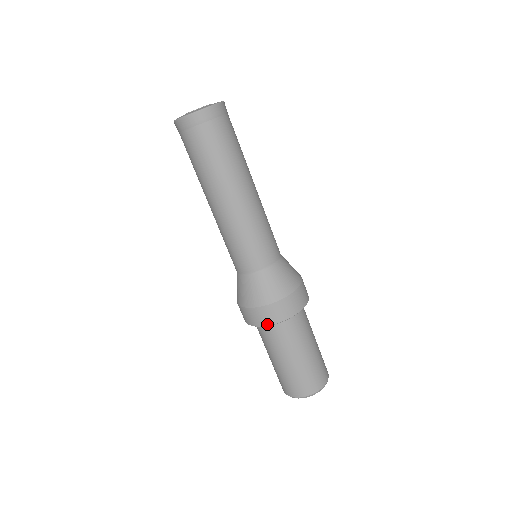
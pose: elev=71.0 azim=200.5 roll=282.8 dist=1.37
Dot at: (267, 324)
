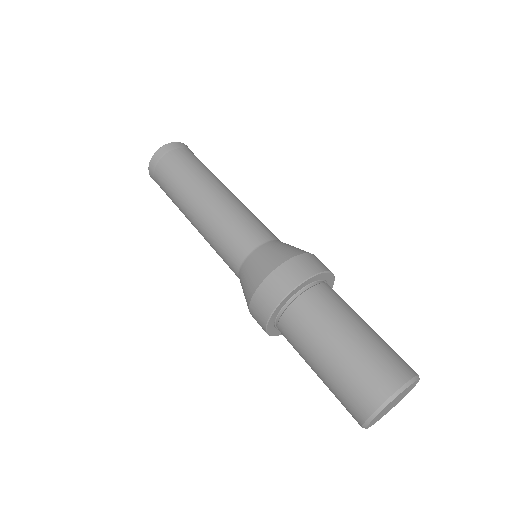
Dot at: (314, 272)
